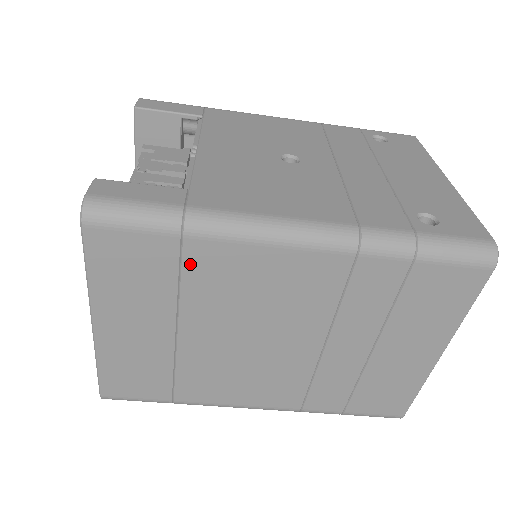
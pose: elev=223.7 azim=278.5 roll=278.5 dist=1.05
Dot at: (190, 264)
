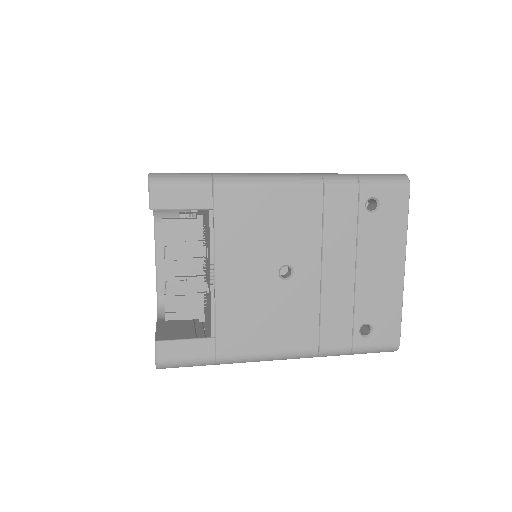
Dot at: occluded
